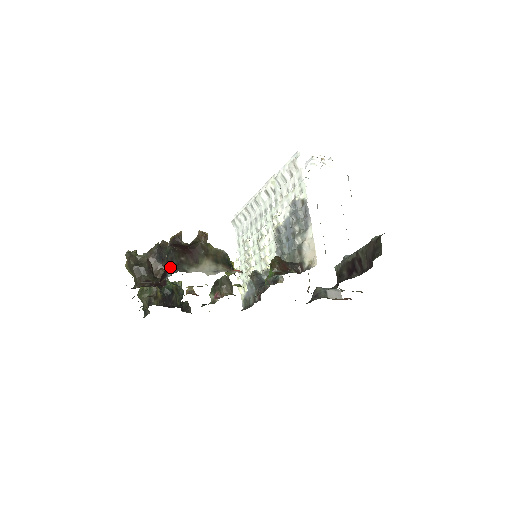
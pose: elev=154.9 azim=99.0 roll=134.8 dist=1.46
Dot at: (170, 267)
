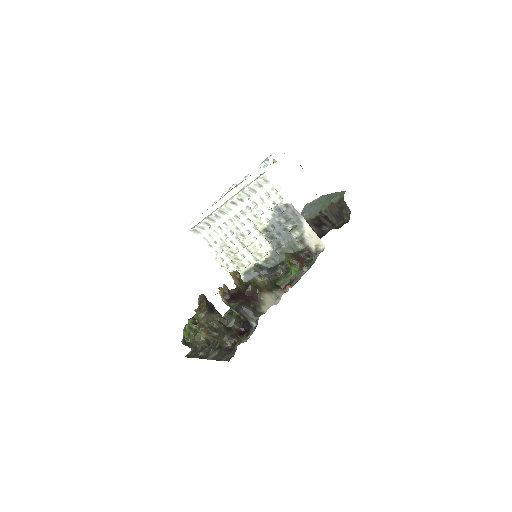
Dot at: (250, 318)
